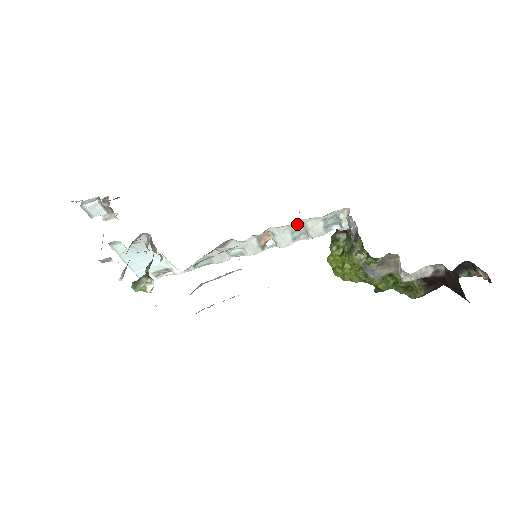
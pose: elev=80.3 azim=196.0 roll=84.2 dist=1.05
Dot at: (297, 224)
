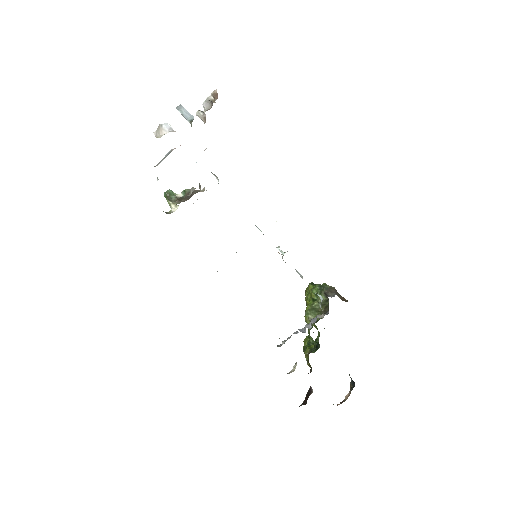
Dot at: occluded
